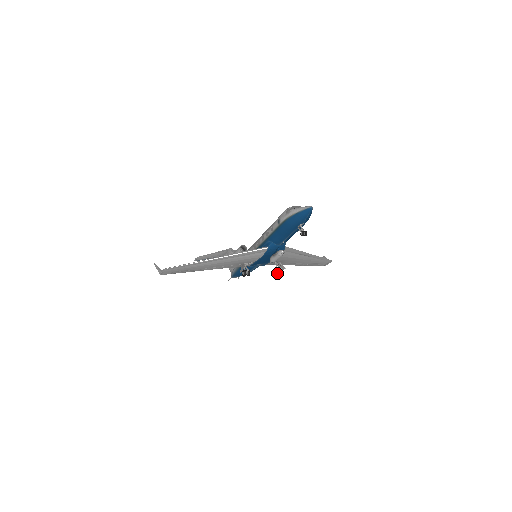
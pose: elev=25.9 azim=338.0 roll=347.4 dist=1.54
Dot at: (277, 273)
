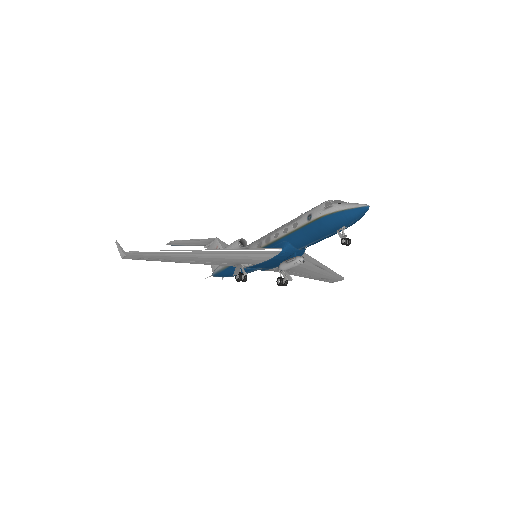
Dot at: (281, 284)
